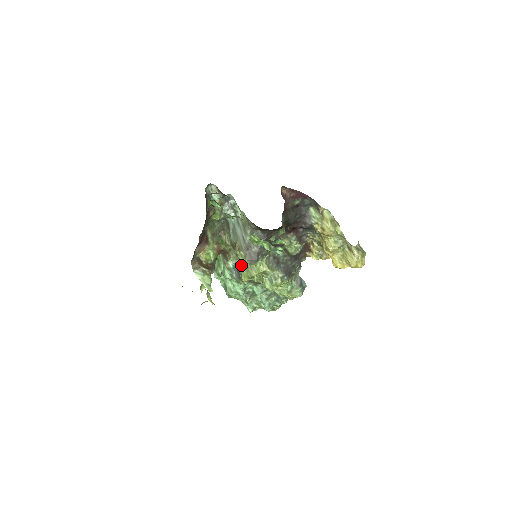
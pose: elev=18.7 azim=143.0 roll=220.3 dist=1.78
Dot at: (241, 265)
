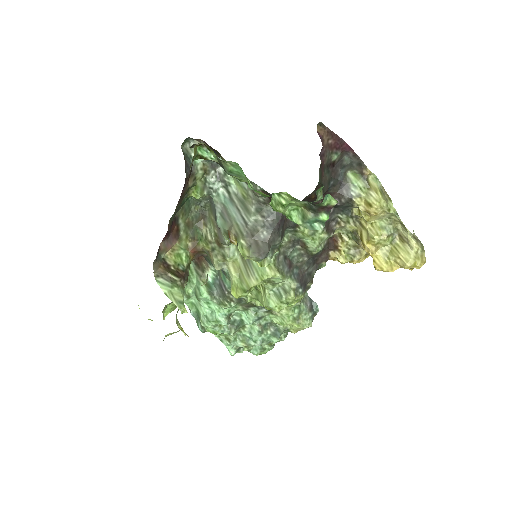
Dot at: (230, 272)
